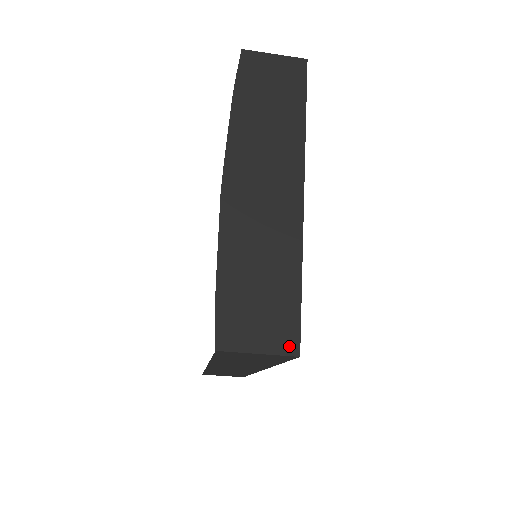
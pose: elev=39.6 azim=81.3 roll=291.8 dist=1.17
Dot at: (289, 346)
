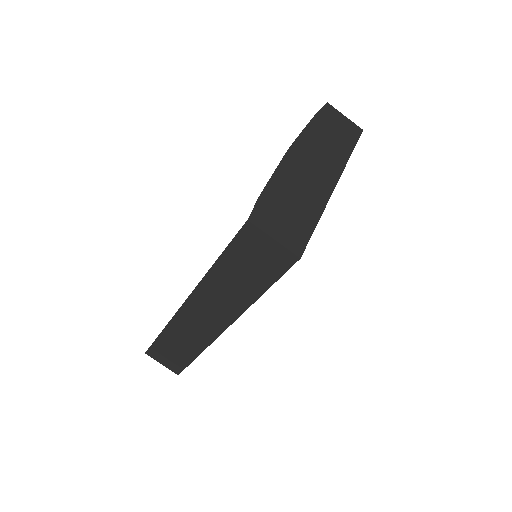
Dot at: (296, 248)
